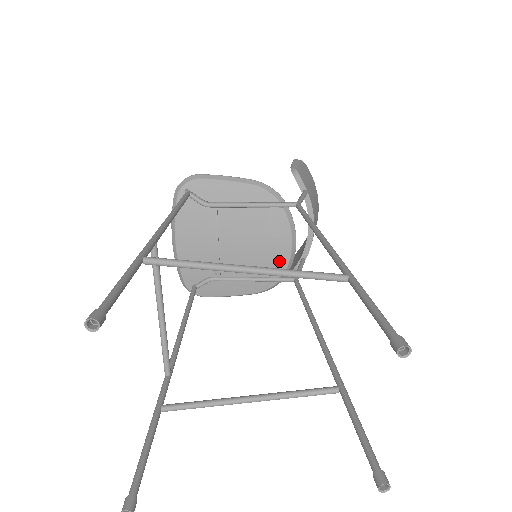
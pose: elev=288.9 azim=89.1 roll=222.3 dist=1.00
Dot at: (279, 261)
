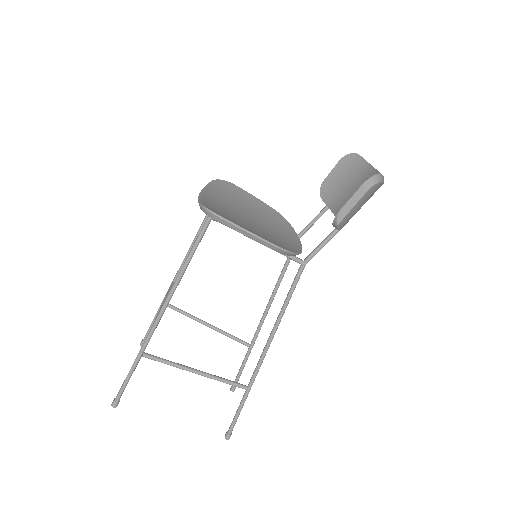
Dot at: occluded
